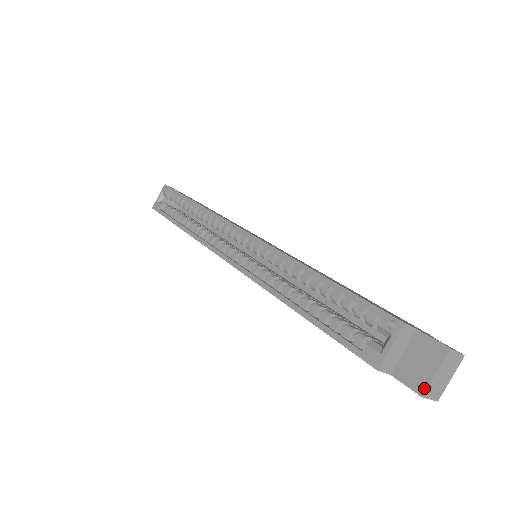
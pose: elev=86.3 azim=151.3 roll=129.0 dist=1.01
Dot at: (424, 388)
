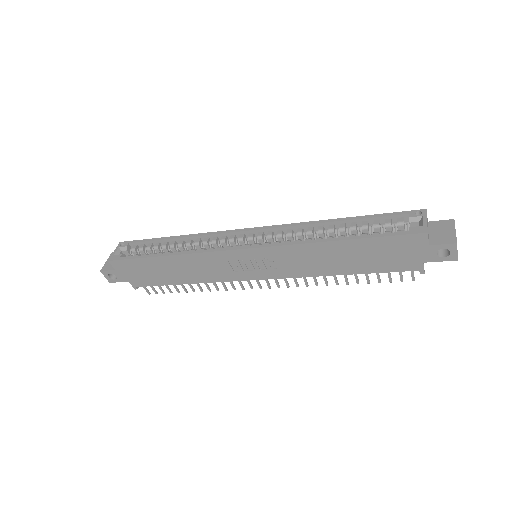
Dot at: (455, 239)
